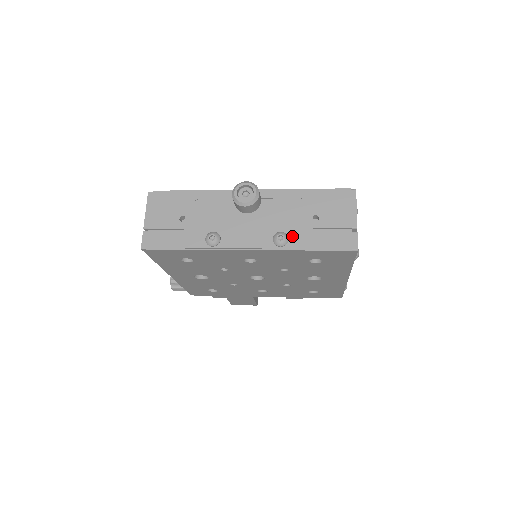
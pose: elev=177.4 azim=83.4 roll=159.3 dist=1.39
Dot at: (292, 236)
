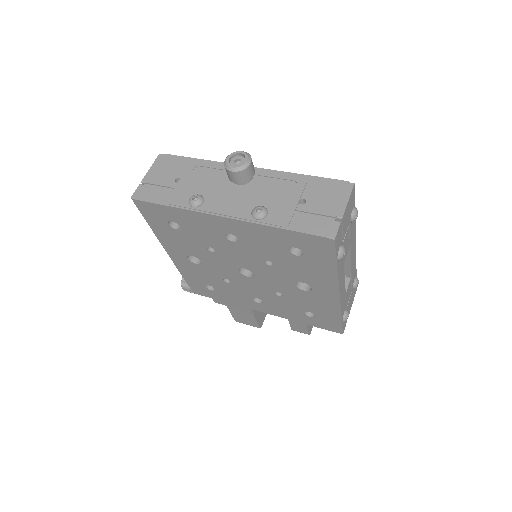
Dot at: (272, 212)
